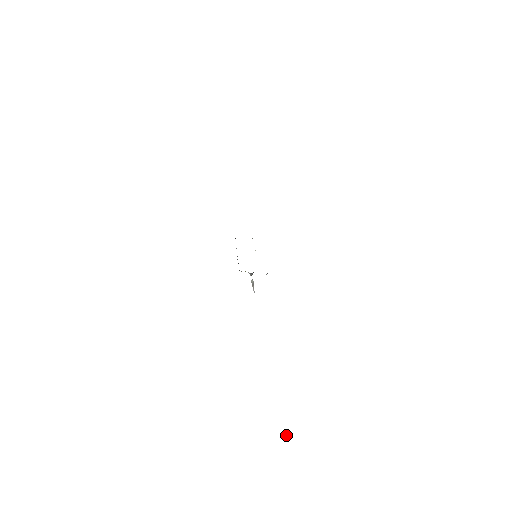
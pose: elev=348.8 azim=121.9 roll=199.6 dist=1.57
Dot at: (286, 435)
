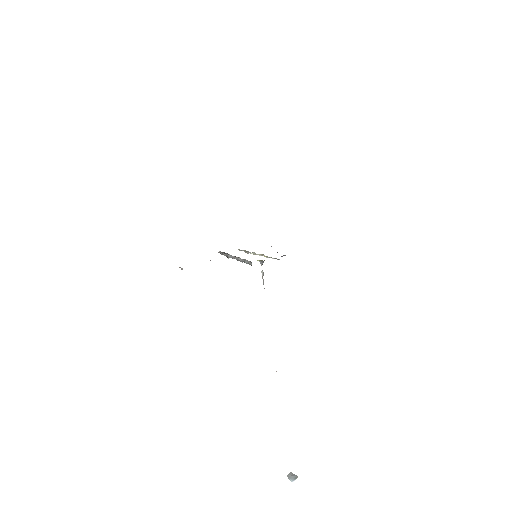
Dot at: (291, 476)
